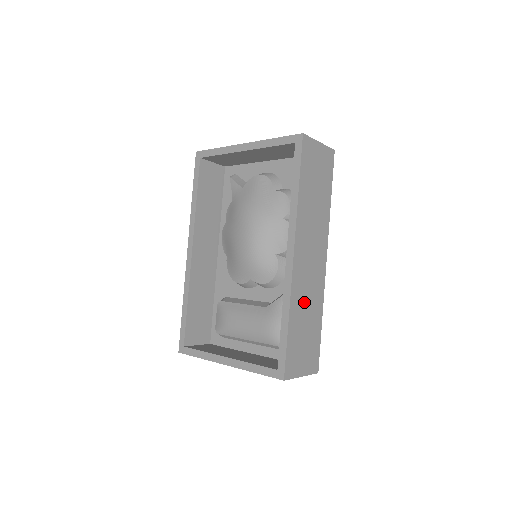
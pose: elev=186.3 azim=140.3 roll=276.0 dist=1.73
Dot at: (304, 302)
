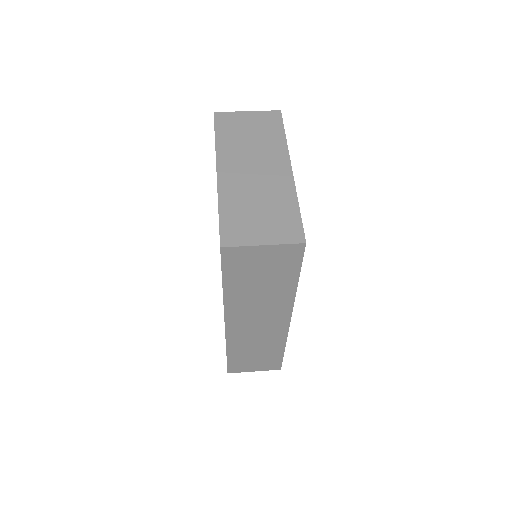
Dot at: (250, 344)
